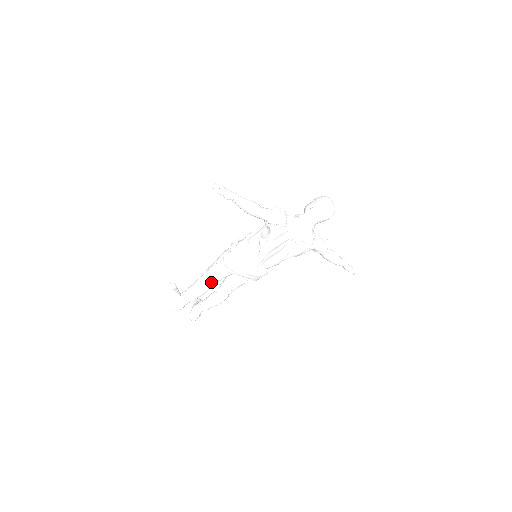
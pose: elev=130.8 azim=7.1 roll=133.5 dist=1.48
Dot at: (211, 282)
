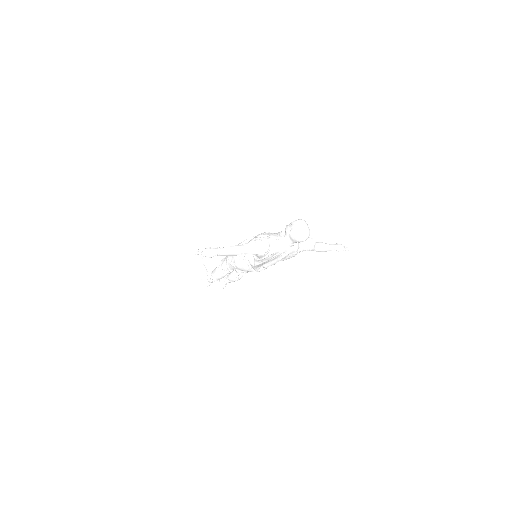
Dot at: (226, 272)
